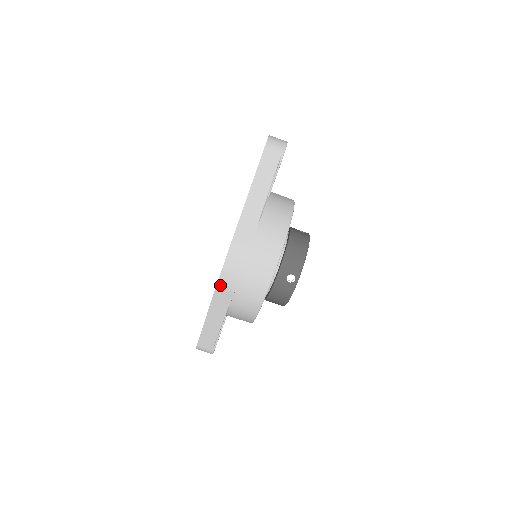
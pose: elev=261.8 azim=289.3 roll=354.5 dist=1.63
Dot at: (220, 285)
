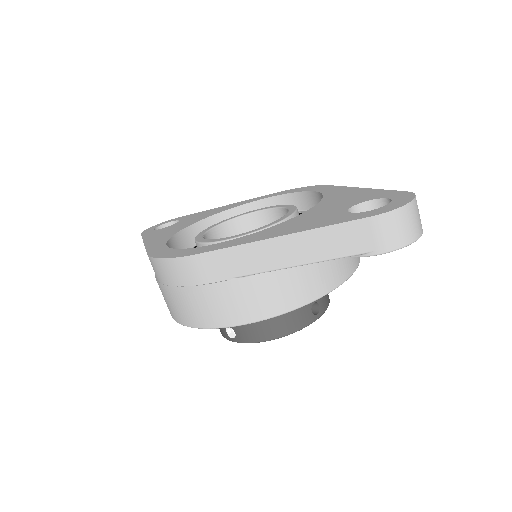
Dot at: (151, 260)
